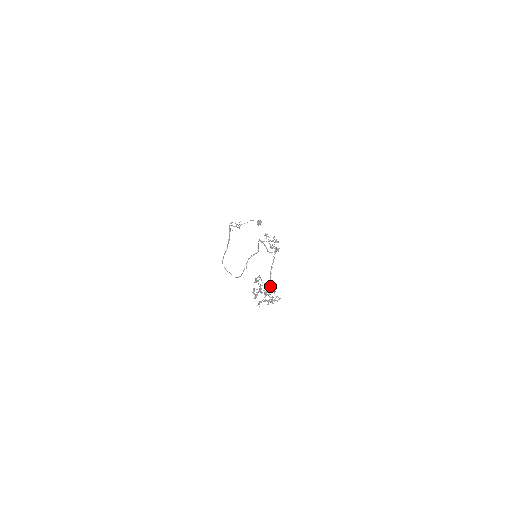
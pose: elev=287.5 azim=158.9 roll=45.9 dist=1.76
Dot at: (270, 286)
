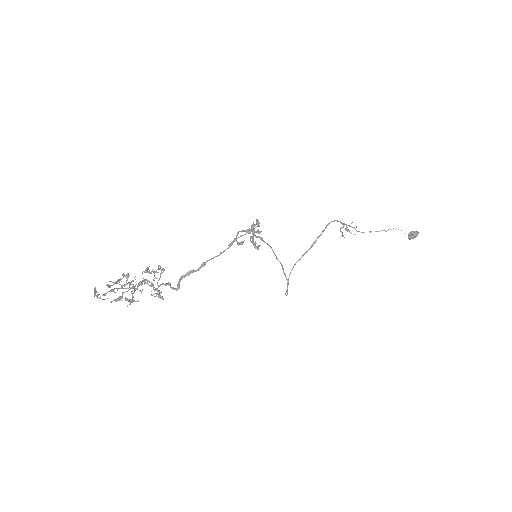
Dot at: (160, 284)
